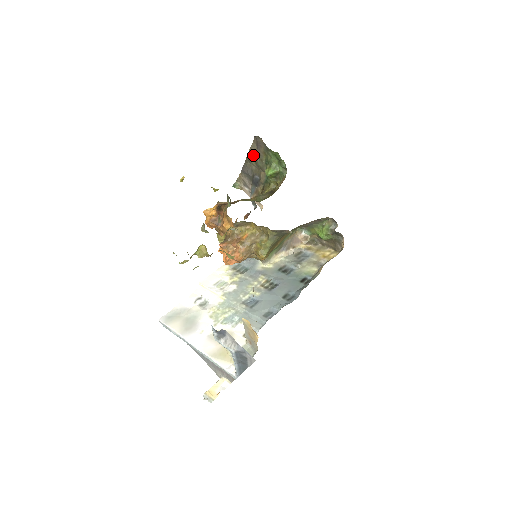
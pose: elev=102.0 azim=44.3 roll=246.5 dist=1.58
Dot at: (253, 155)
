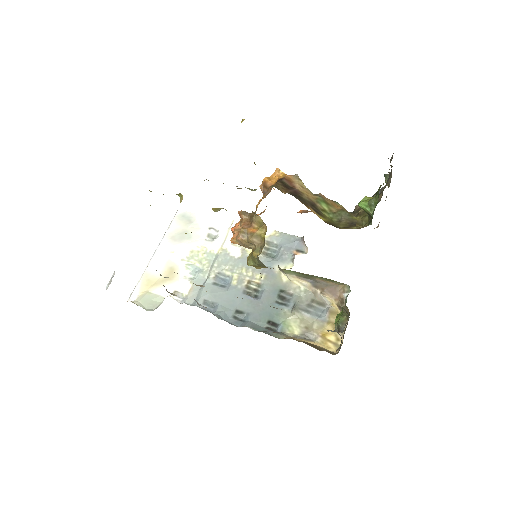
Dot at: occluded
